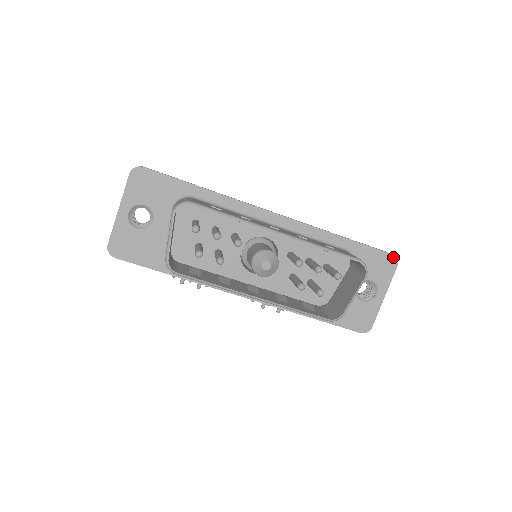
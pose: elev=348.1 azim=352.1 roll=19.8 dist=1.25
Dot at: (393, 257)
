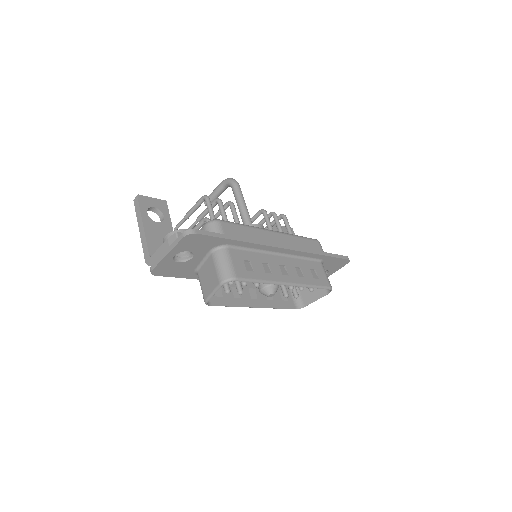
Dot at: (348, 260)
